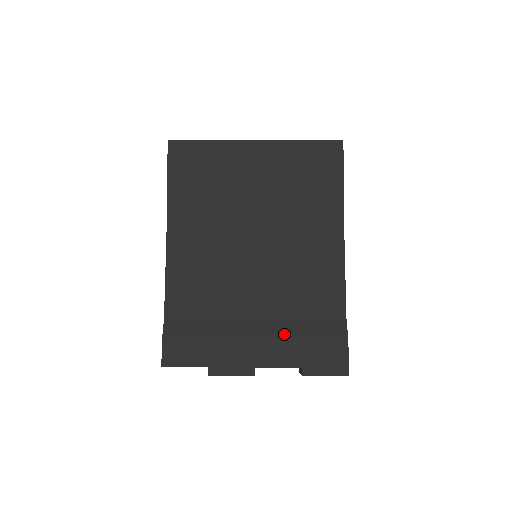
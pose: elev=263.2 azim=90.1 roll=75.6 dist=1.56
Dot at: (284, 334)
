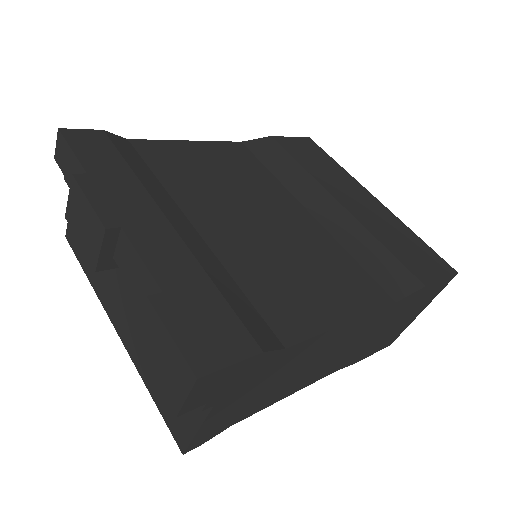
Dot at: (200, 257)
